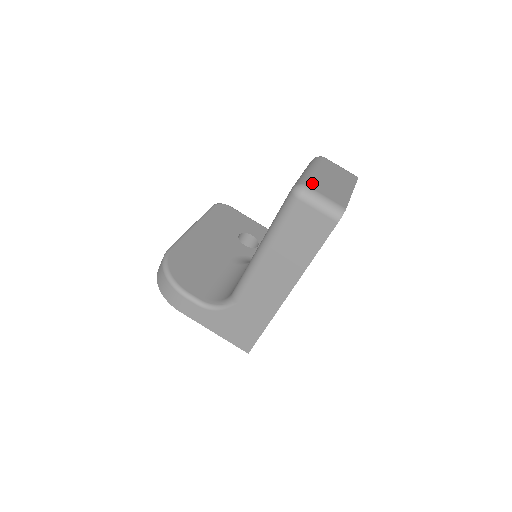
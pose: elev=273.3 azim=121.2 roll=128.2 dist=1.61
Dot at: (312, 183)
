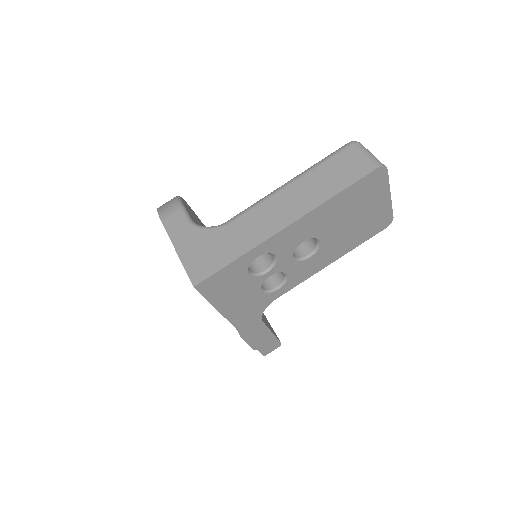
Dot at: occluded
